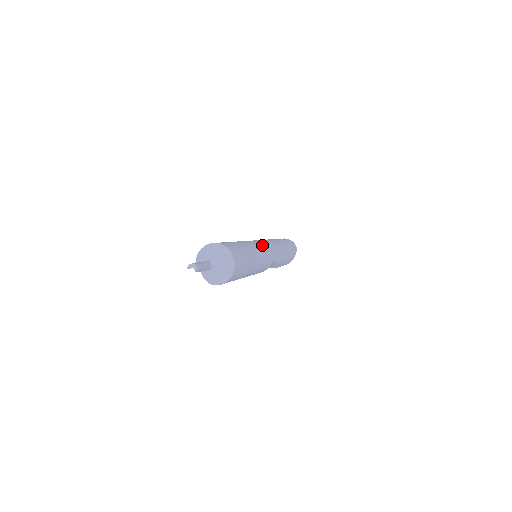
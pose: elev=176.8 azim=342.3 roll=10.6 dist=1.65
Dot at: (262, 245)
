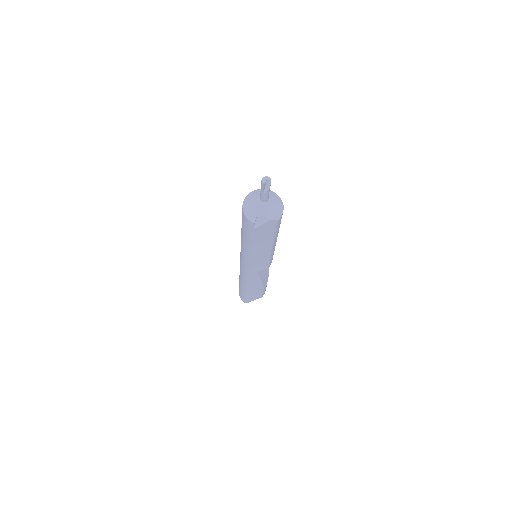
Dot at: occluded
